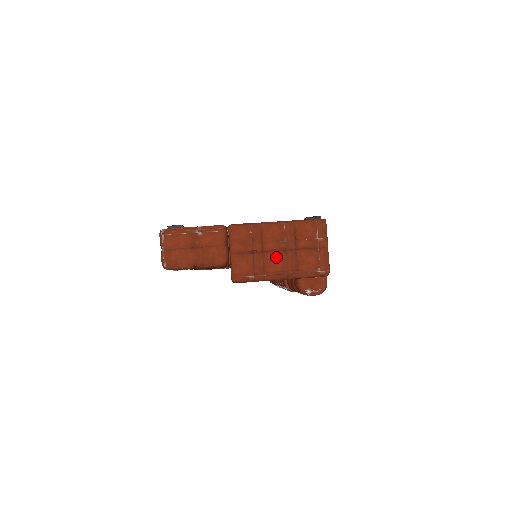
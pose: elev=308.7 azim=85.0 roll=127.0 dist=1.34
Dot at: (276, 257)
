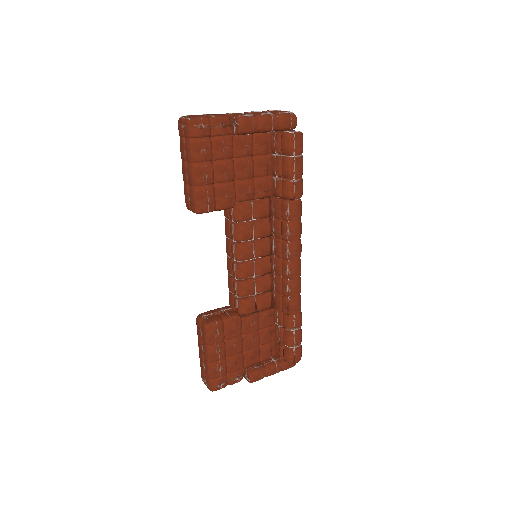
Dot at: (258, 112)
